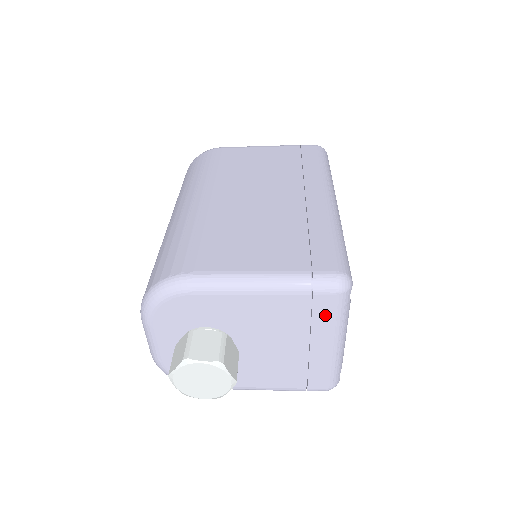
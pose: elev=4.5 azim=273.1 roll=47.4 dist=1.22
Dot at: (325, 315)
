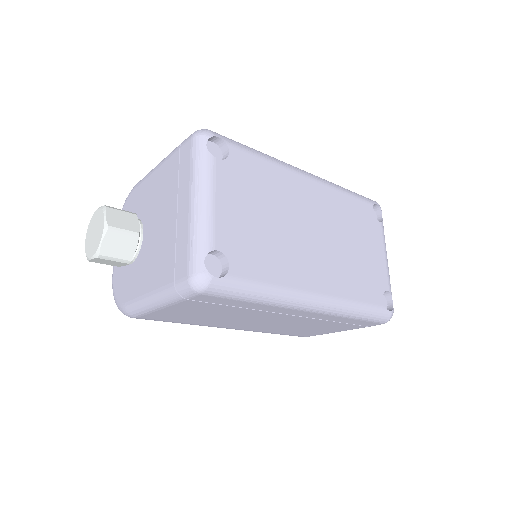
Dot at: (186, 166)
